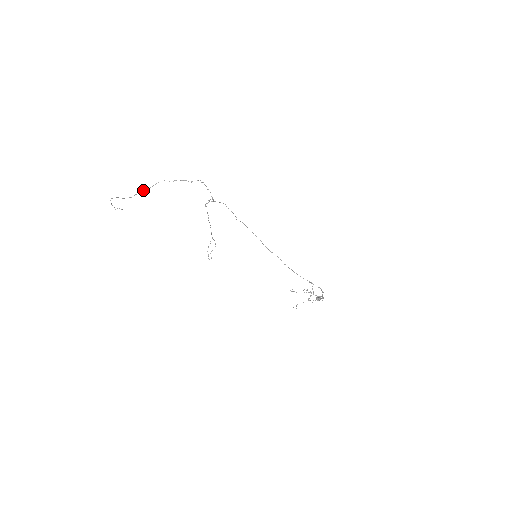
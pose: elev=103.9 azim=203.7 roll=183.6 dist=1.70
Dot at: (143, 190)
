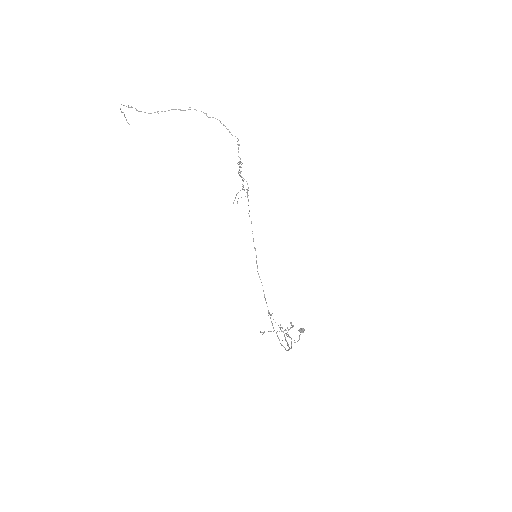
Dot at: (169, 110)
